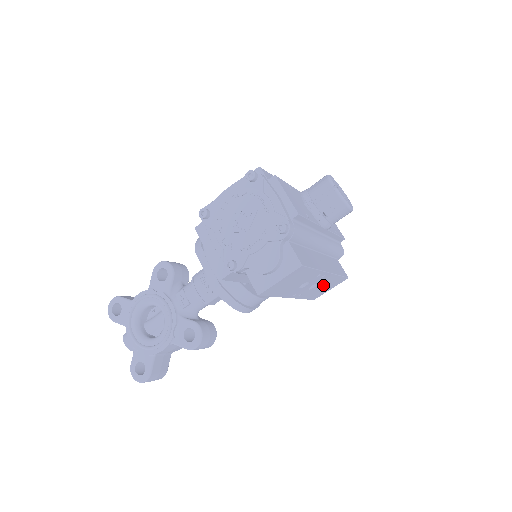
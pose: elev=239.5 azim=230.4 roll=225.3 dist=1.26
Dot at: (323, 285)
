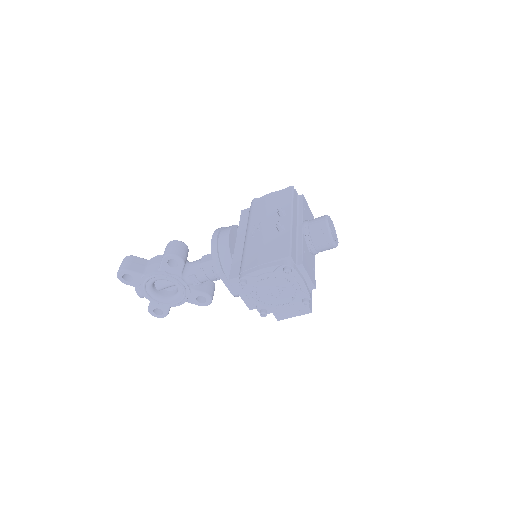
Dot at: occluded
